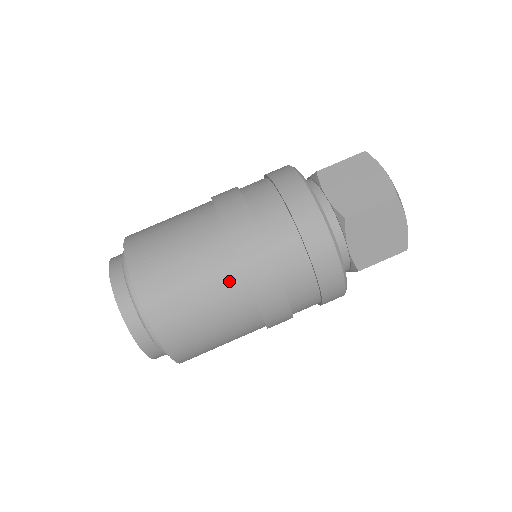
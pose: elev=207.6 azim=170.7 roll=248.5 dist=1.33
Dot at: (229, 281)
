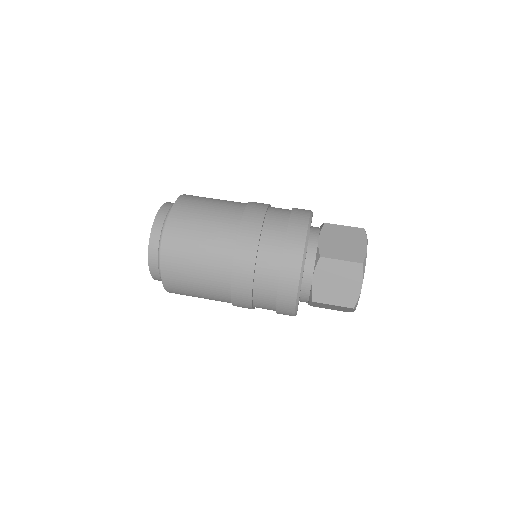
Dot at: (221, 296)
